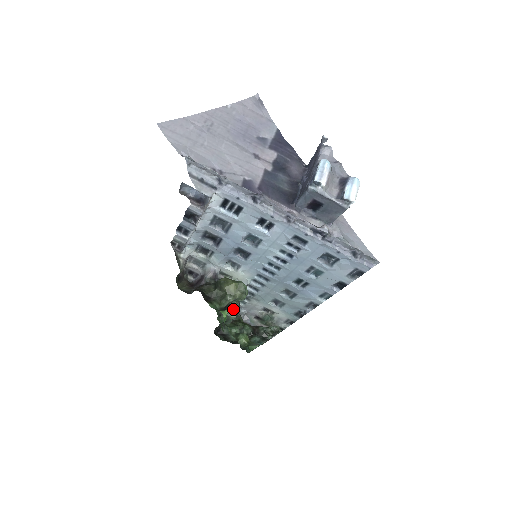
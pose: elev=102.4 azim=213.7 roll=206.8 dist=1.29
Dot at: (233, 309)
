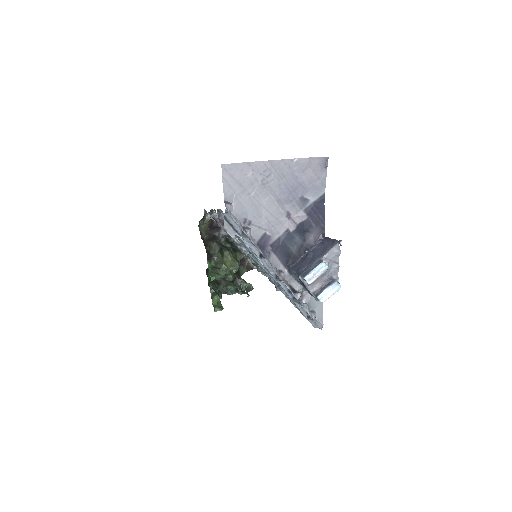
Dot at: occluded
